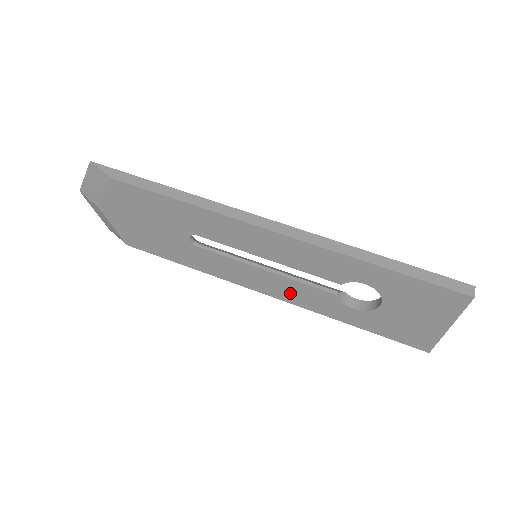
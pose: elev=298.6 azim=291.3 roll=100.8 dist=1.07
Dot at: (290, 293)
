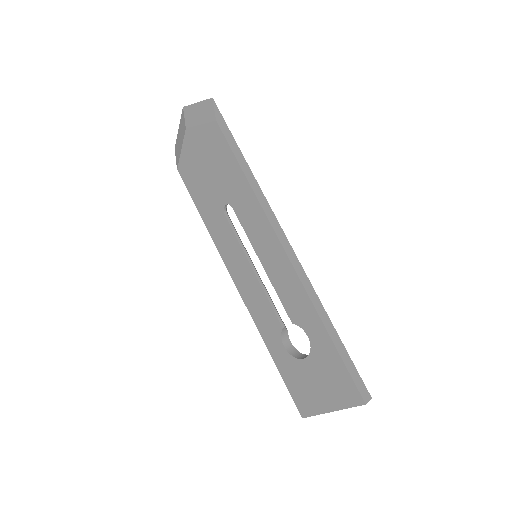
Dot at: (253, 299)
